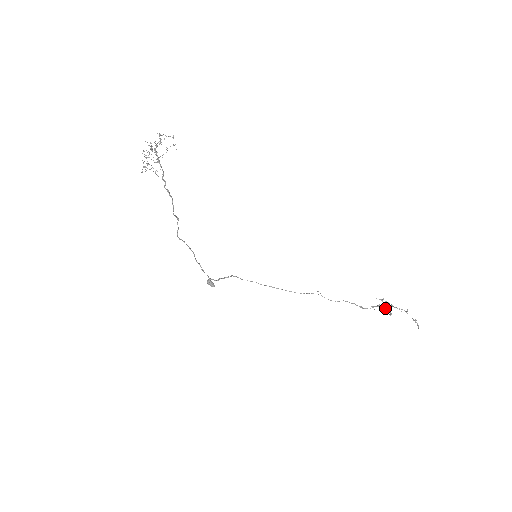
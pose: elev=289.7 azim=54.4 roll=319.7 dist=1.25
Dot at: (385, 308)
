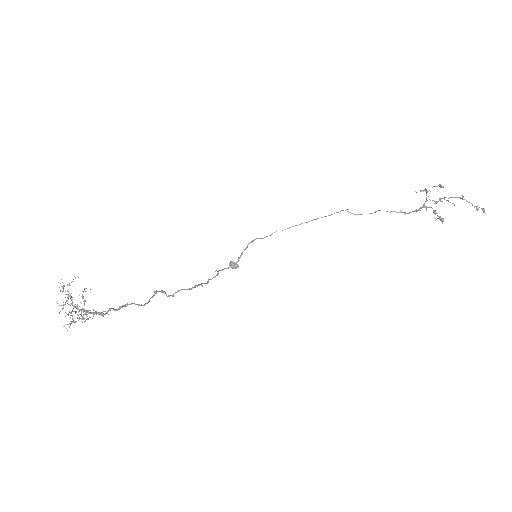
Dot at: occluded
